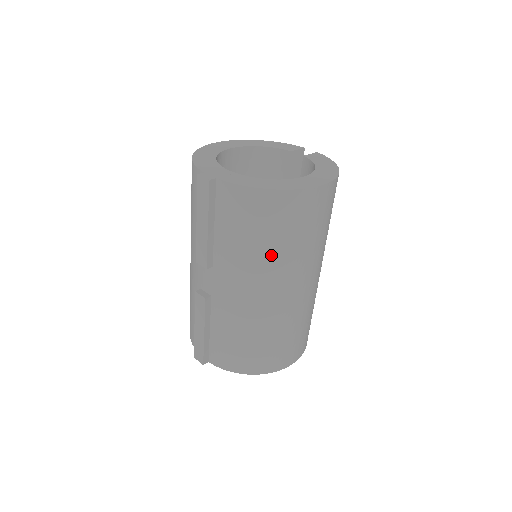
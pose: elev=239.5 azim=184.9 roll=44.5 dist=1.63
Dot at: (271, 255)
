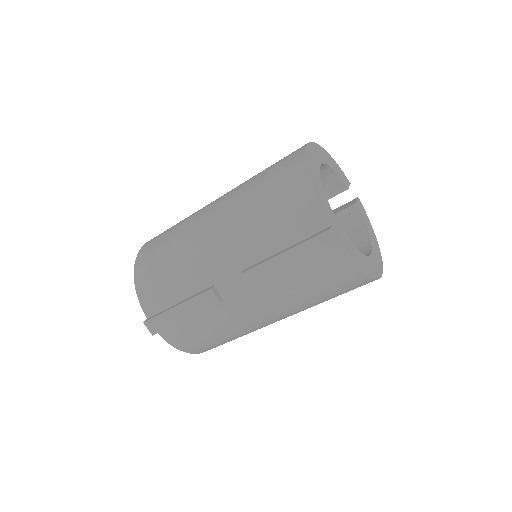
Dot at: (311, 304)
